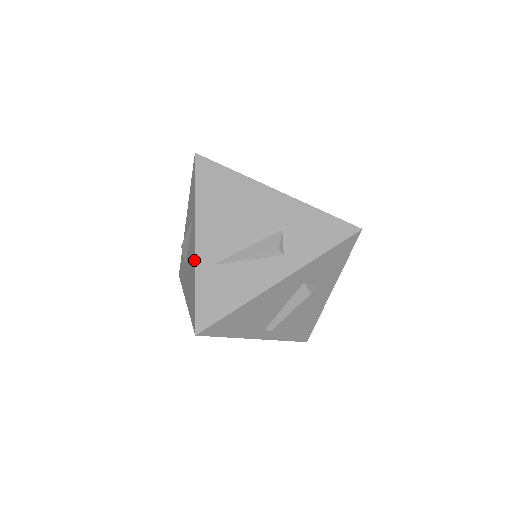
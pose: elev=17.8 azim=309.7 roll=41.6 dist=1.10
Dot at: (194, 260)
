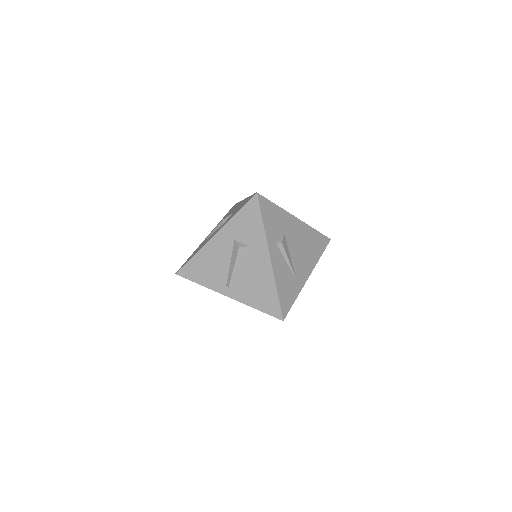
Dot at: occluded
